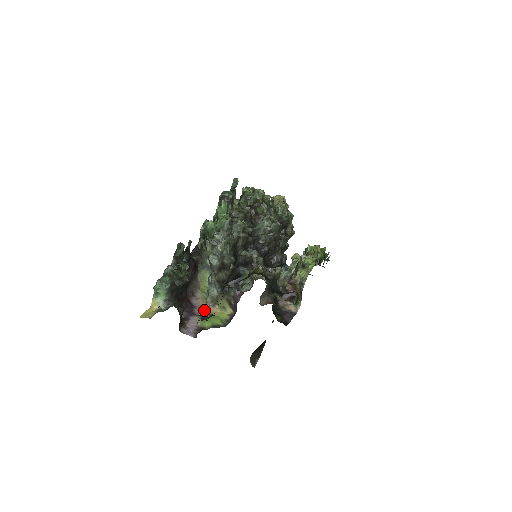
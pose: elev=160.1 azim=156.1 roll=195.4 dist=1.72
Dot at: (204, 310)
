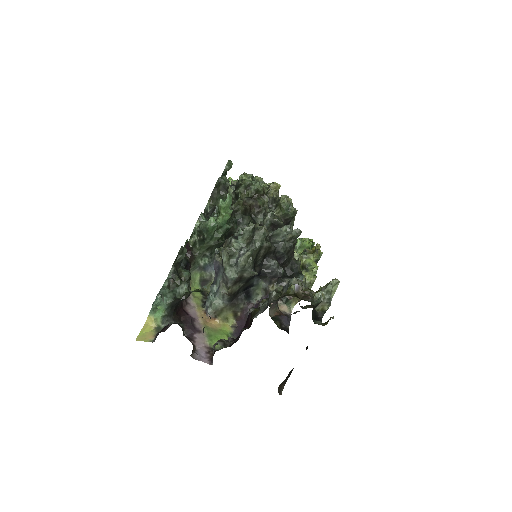
Dot at: (205, 323)
